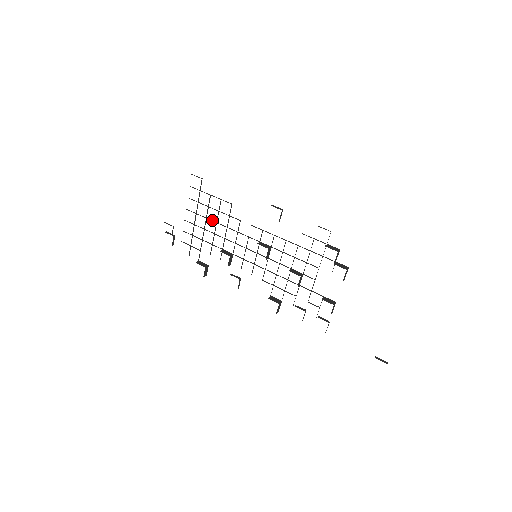
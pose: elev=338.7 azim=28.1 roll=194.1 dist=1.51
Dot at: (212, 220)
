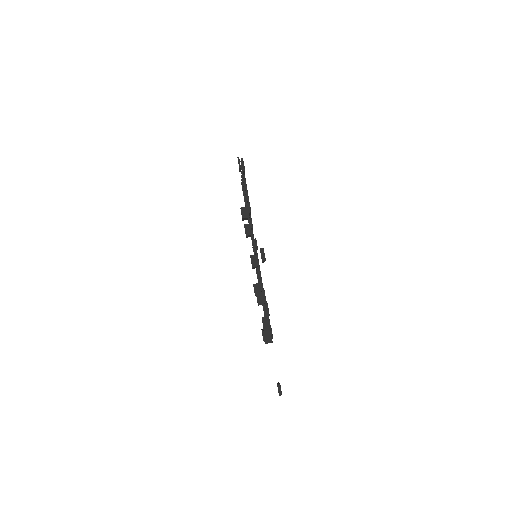
Dot at: occluded
